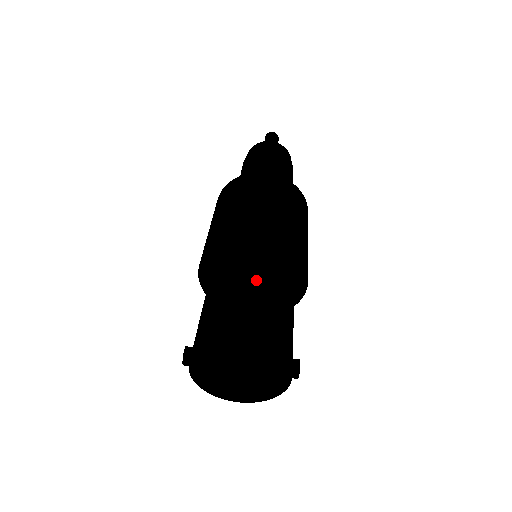
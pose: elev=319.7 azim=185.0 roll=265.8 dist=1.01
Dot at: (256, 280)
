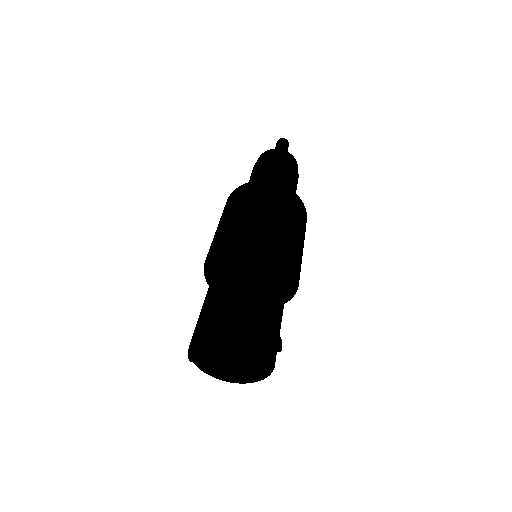
Dot at: (231, 278)
